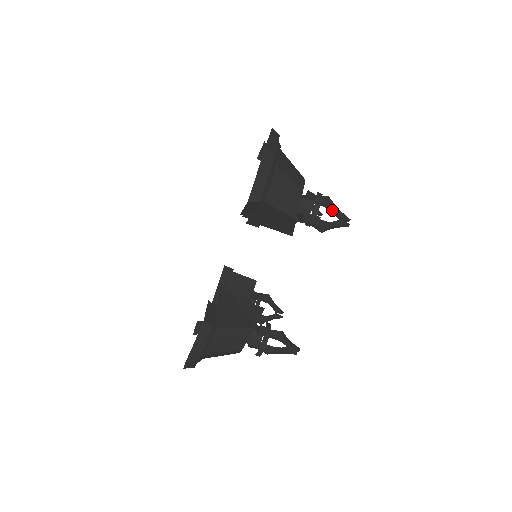
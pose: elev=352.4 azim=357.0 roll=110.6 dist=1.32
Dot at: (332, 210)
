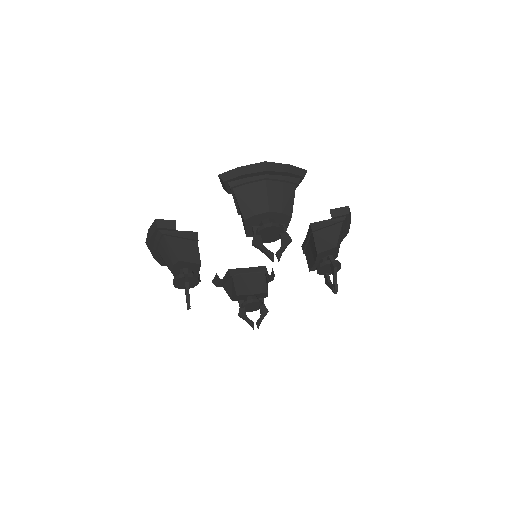
Dot at: (331, 283)
